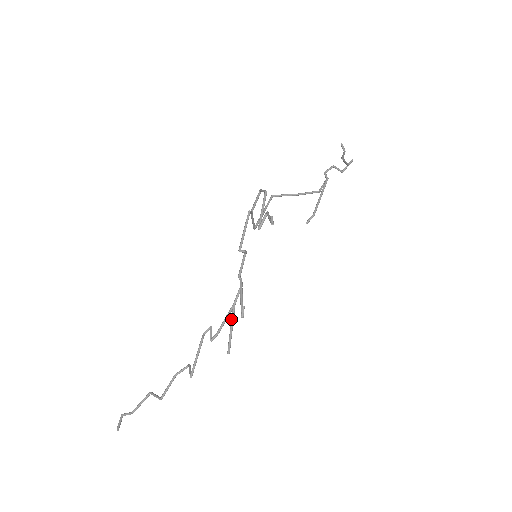
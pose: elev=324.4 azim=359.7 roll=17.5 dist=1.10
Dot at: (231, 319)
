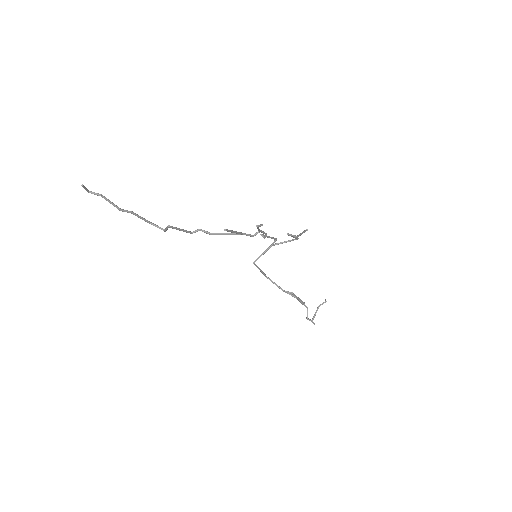
Dot at: occluded
